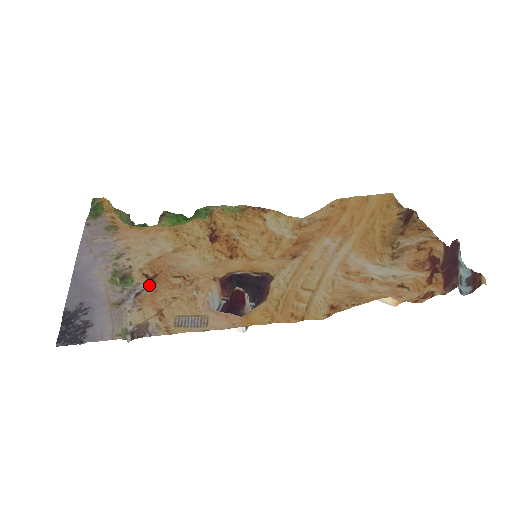
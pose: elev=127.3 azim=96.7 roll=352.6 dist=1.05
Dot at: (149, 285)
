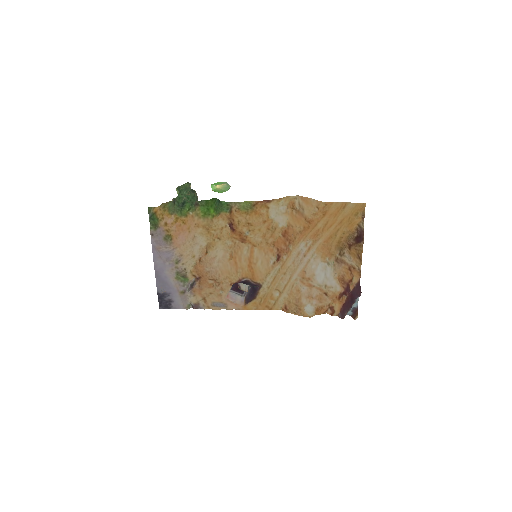
Dot at: (197, 282)
